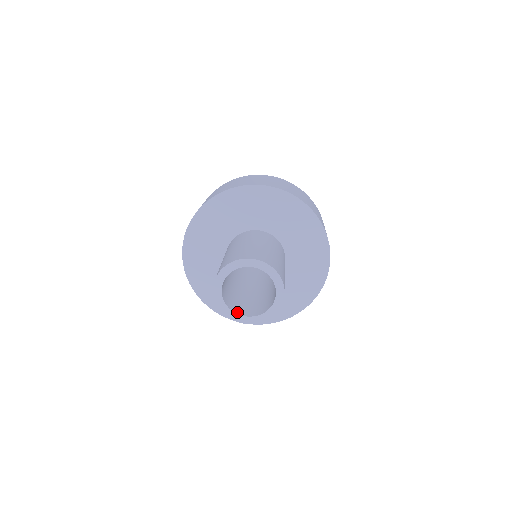
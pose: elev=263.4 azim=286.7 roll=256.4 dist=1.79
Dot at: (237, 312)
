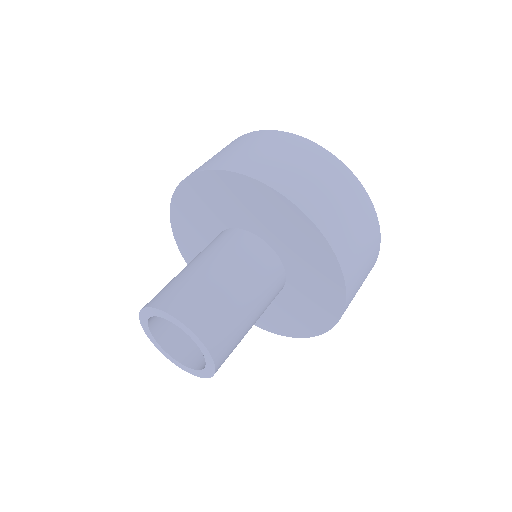
Dot at: (159, 338)
